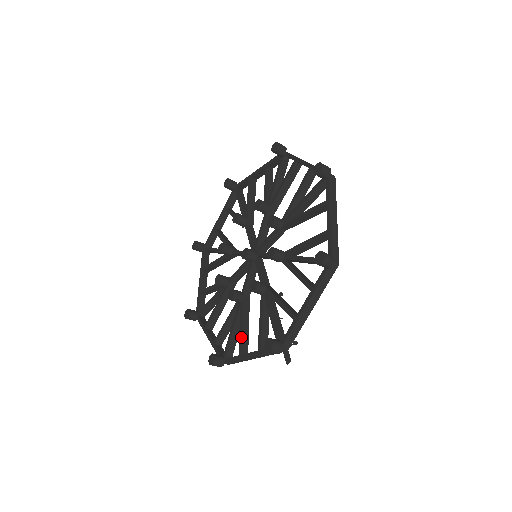
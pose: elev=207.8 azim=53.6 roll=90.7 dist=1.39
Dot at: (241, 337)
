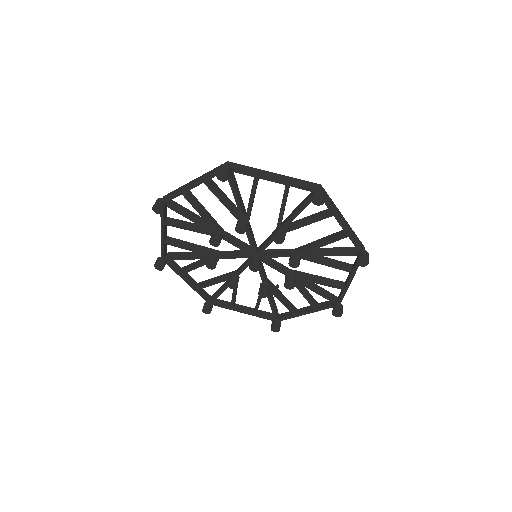
Dot at: (234, 301)
